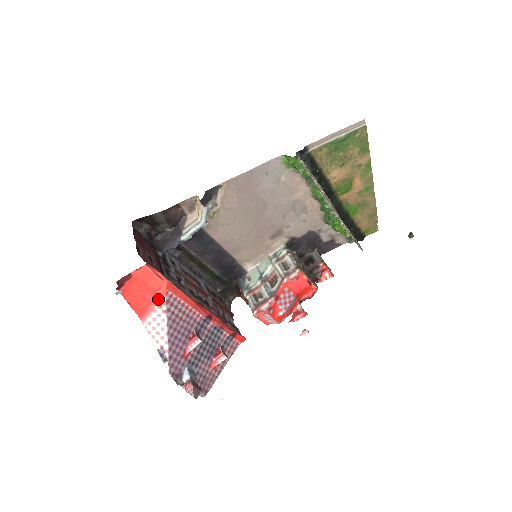
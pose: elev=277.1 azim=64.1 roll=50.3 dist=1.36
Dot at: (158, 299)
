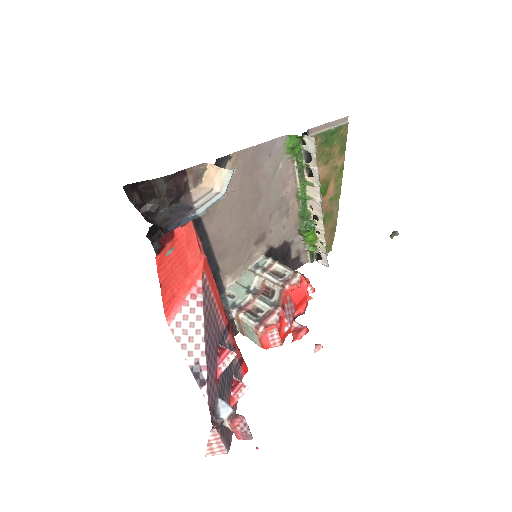
Dot at: (191, 284)
